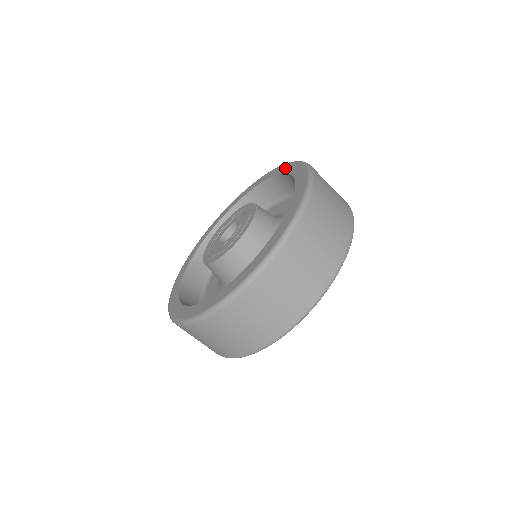
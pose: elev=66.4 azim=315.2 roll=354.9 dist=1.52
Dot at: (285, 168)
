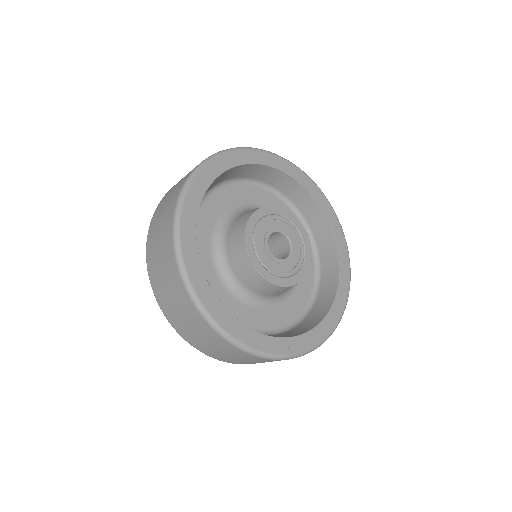
Dot at: occluded
